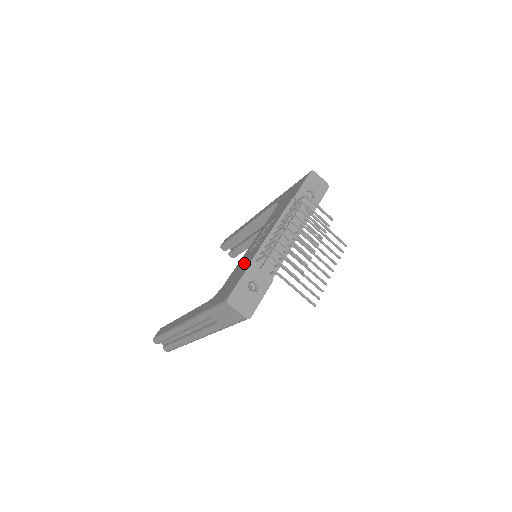
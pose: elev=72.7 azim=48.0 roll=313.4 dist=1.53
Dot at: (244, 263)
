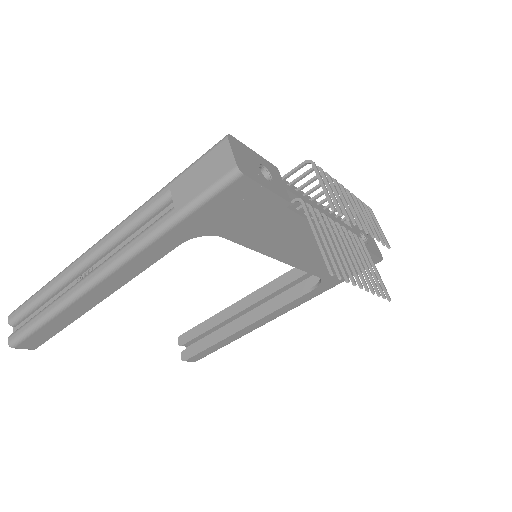
Dot at: occluded
